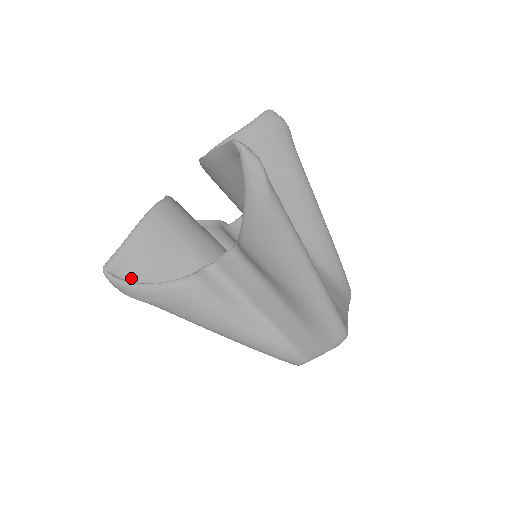
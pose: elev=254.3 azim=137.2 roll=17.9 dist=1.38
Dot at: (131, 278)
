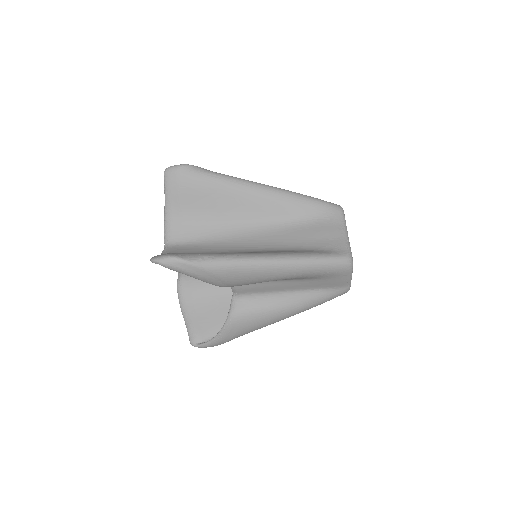
Dot at: (208, 336)
